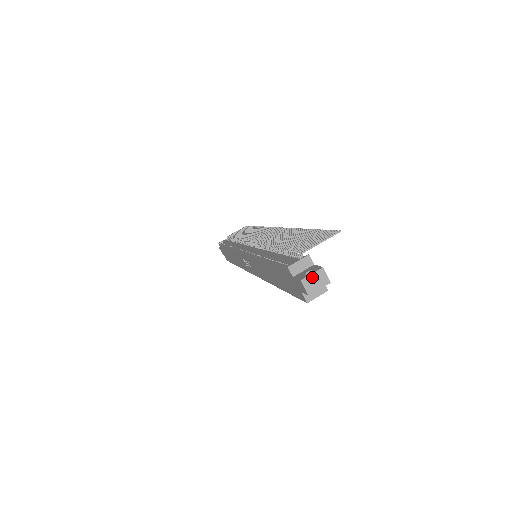
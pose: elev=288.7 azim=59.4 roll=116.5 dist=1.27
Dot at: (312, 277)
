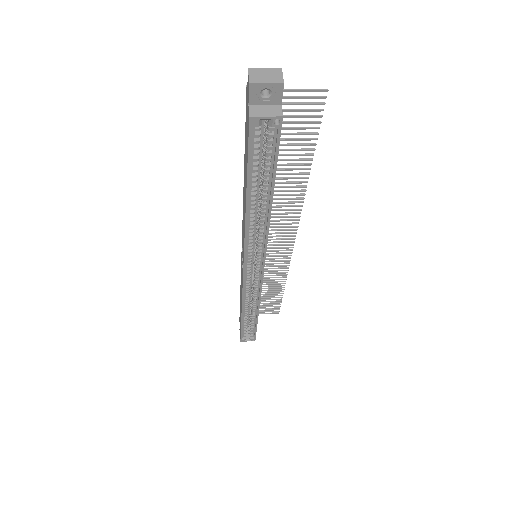
Dot at: (263, 71)
